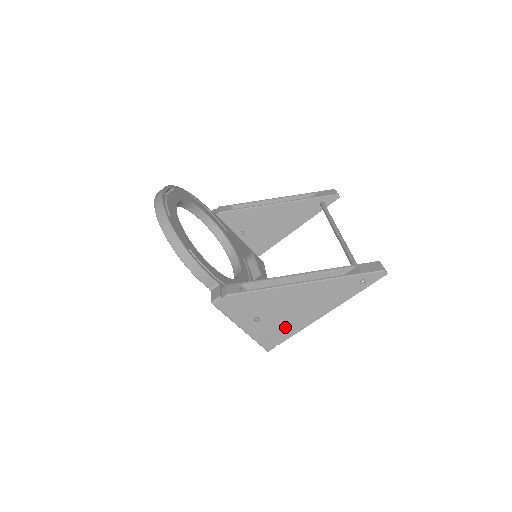
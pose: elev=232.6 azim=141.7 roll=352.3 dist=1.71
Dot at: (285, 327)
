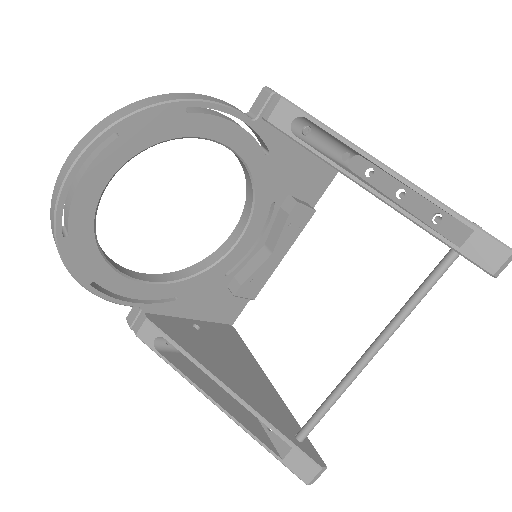
Dot at: occluded
